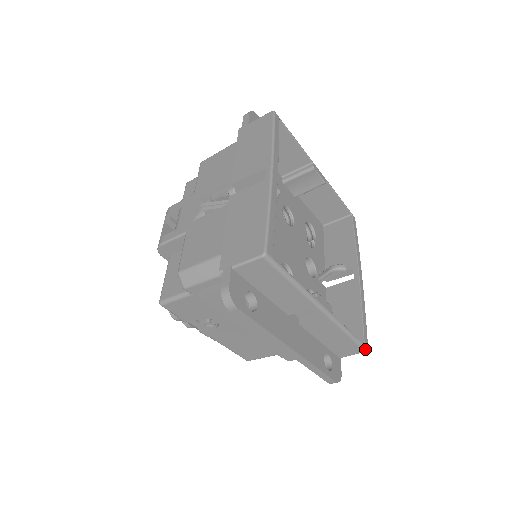
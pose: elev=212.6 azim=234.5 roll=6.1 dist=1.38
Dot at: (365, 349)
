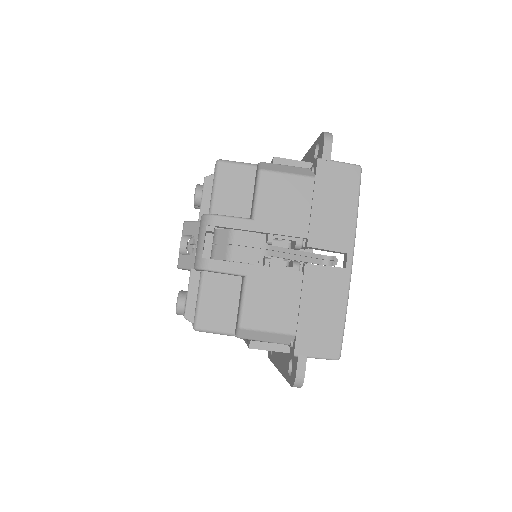
Dot at: occluded
